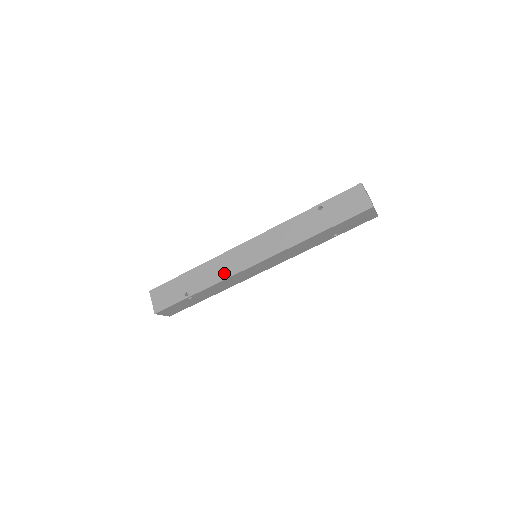
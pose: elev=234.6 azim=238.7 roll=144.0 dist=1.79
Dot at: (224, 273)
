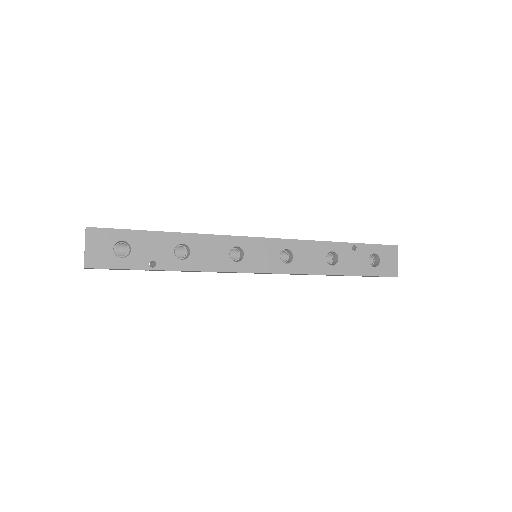
Dot at: occluded
